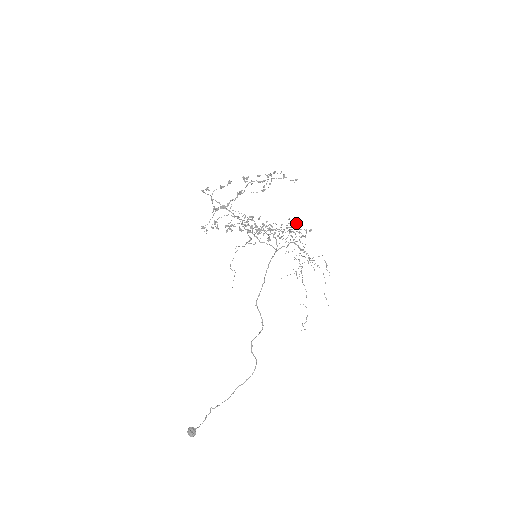
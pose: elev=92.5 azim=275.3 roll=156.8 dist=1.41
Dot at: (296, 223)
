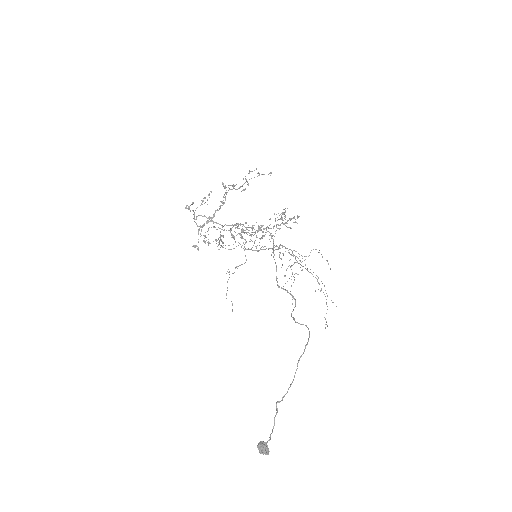
Dot at: occluded
